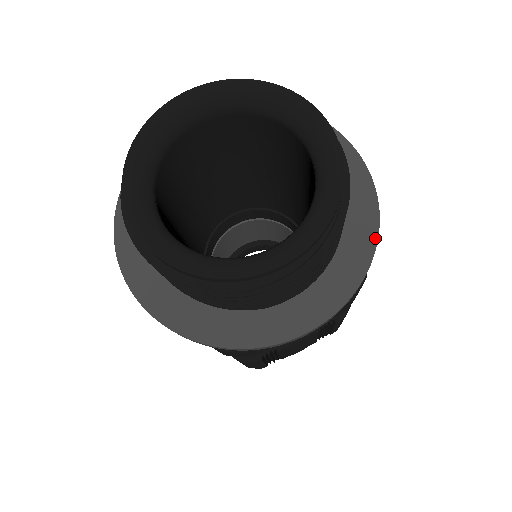
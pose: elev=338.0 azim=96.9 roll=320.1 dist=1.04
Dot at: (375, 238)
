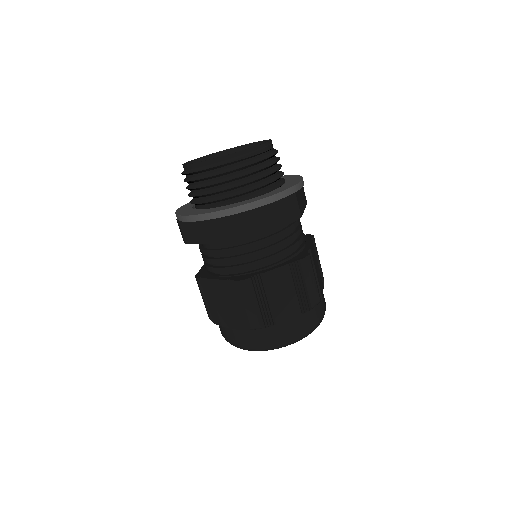
Dot at: (299, 181)
